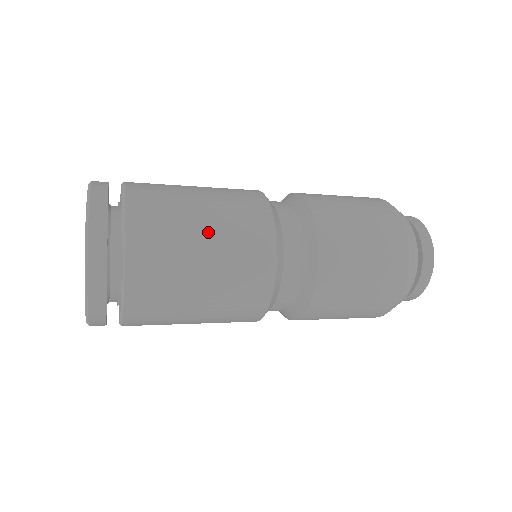
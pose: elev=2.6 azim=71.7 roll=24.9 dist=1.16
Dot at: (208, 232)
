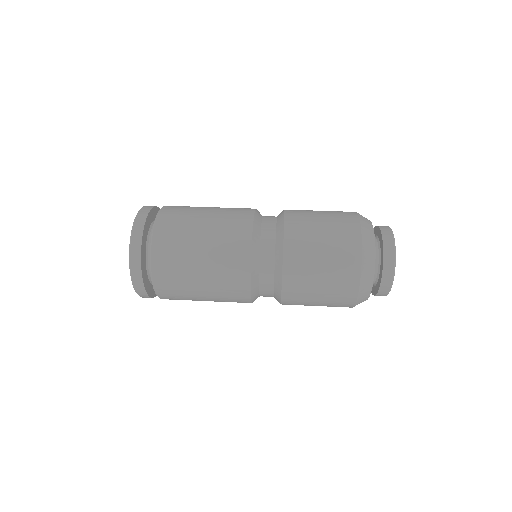
Dot at: (204, 243)
